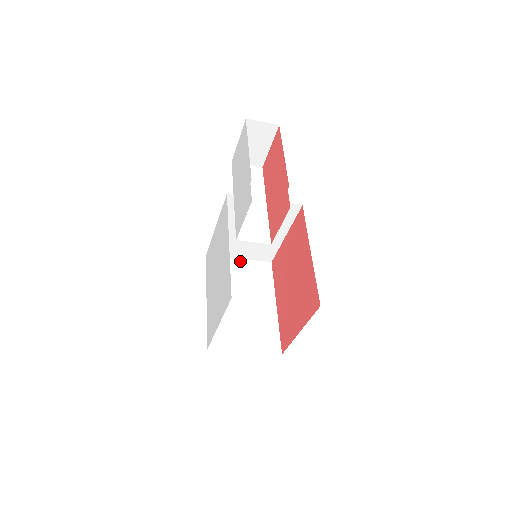
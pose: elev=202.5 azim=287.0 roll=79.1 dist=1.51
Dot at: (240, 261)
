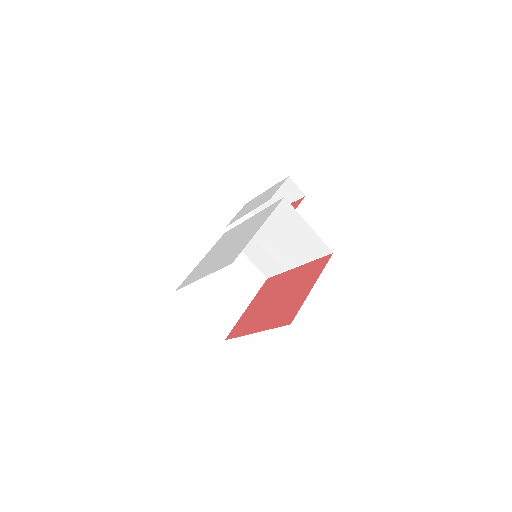
Dot at: (202, 316)
